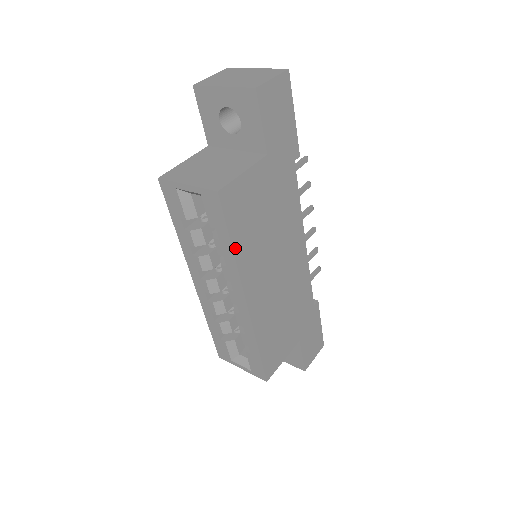
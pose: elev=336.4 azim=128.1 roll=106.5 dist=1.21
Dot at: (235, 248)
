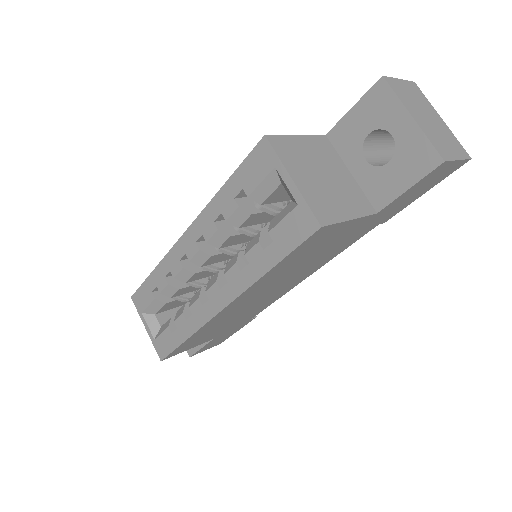
Dot at: (270, 271)
